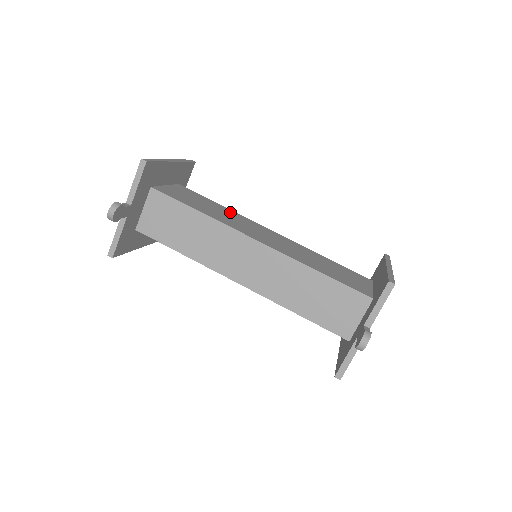
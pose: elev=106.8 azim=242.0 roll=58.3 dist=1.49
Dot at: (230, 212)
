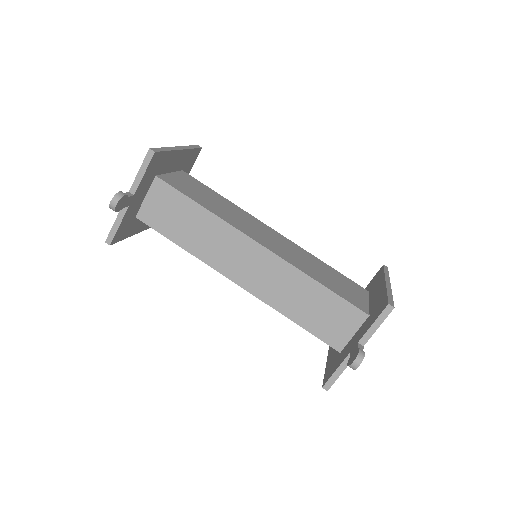
Dot at: (234, 207)
